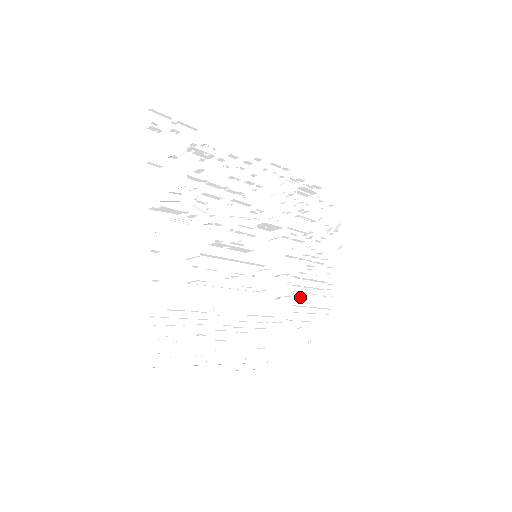
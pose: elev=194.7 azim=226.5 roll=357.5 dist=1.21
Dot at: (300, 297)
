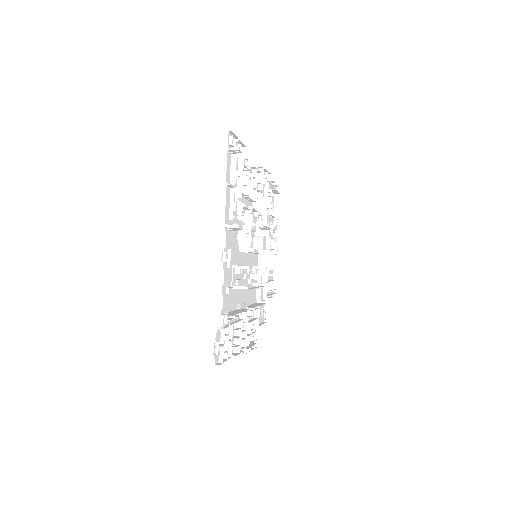
Dot at: (268, 285)
